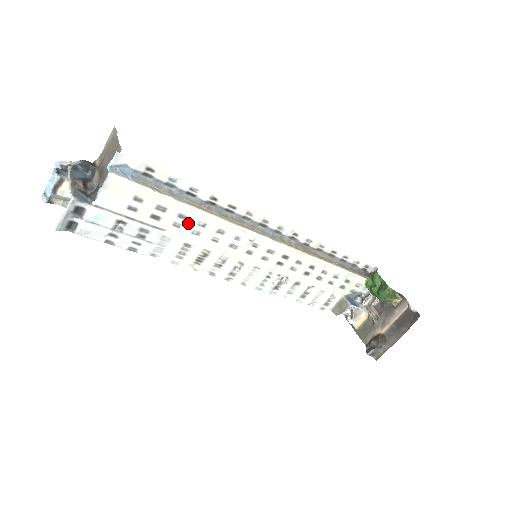
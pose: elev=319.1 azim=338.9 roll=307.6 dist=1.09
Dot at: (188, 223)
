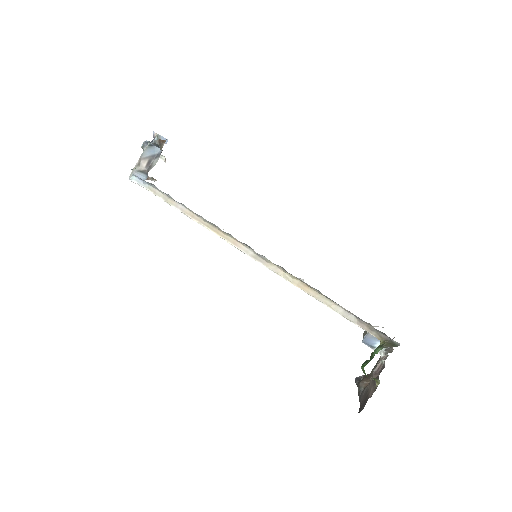
Dot at: occluded
